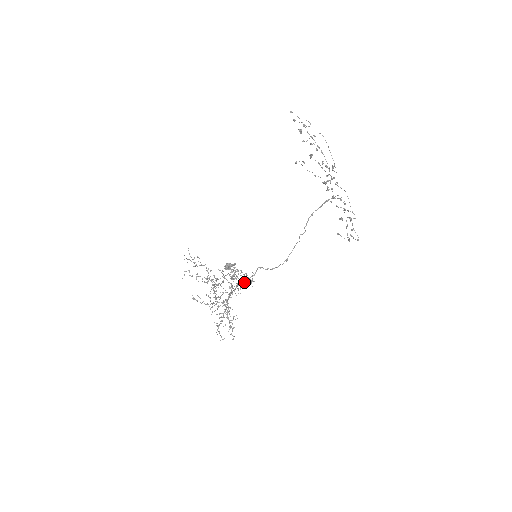
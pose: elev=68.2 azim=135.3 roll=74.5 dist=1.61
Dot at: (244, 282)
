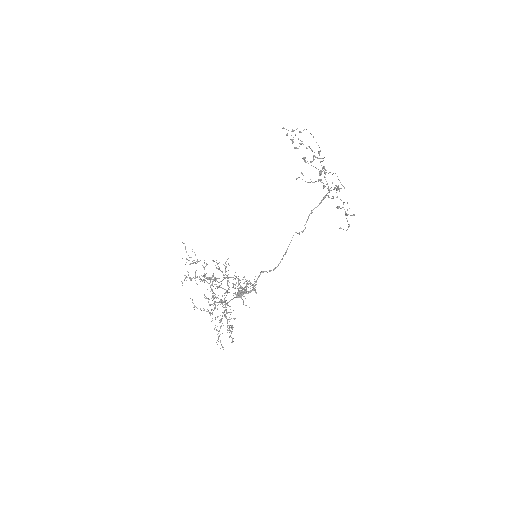
Dot at: (249, 292)
